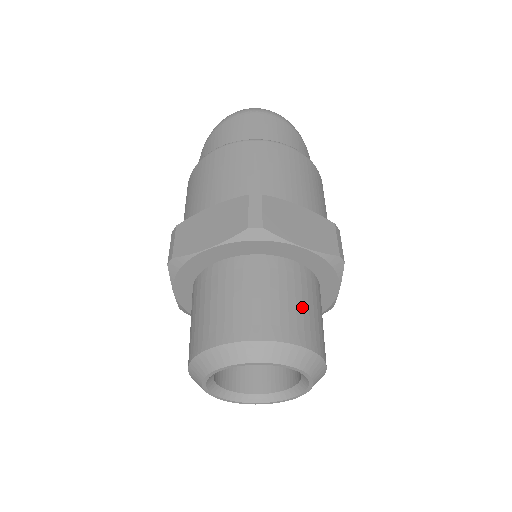
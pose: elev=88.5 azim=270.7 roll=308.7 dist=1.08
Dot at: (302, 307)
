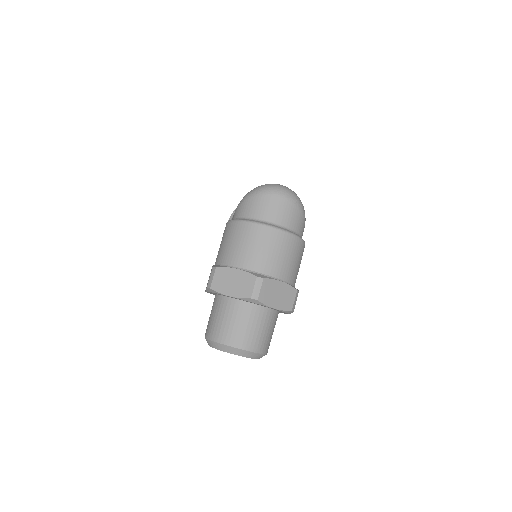
Dot at: (264, 333)
